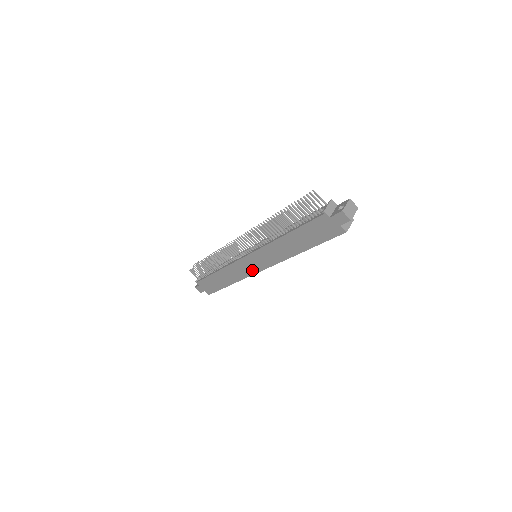
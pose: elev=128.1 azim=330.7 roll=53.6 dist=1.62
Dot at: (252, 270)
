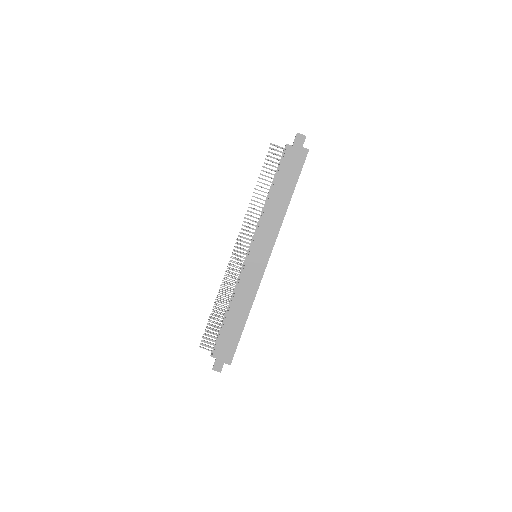
Dot at: (260, 271)
